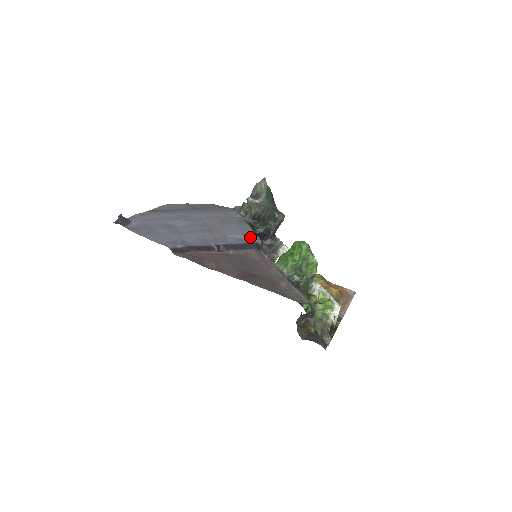
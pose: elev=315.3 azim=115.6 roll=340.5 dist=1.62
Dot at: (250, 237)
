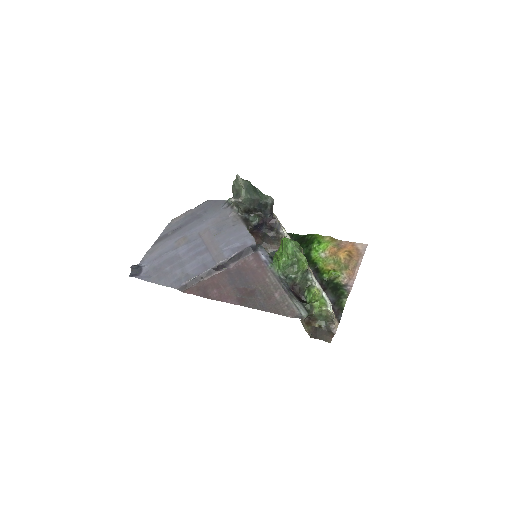
Dot at: (244, 241)
